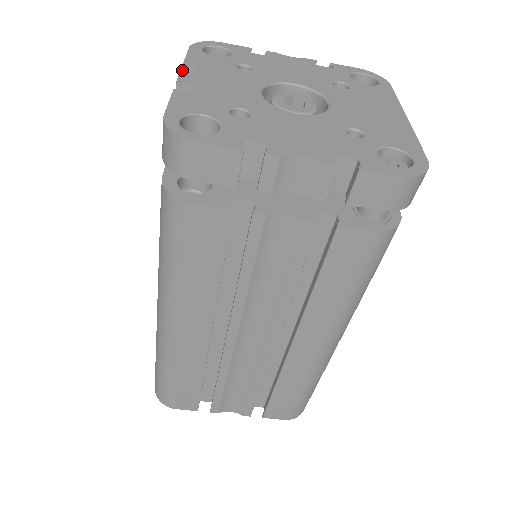
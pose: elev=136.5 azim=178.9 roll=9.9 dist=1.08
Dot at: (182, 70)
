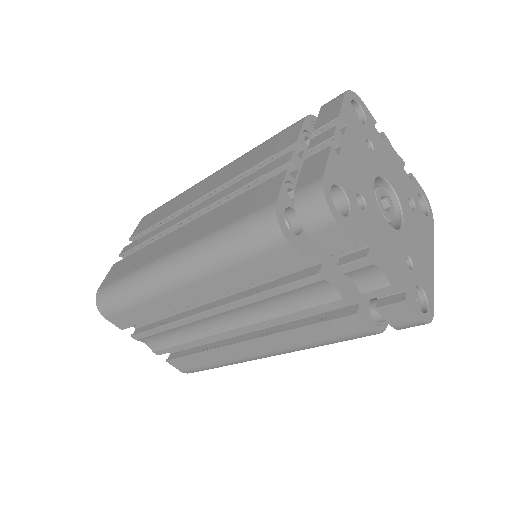
Dot at: (335, 119)
